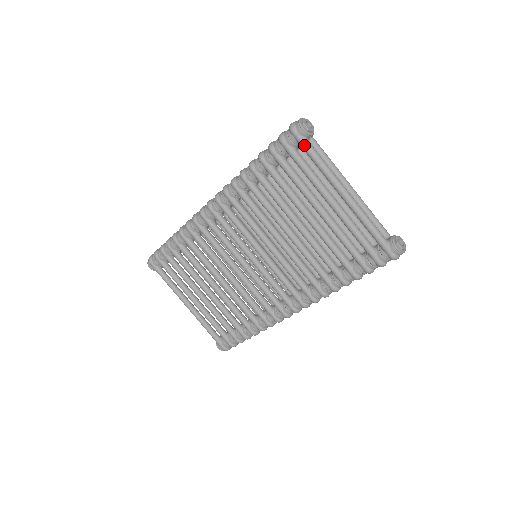
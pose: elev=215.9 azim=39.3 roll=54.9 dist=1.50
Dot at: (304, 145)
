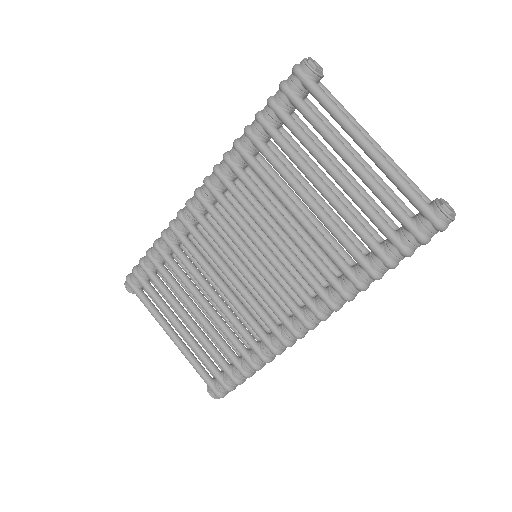
Dot at: (311, 87)
